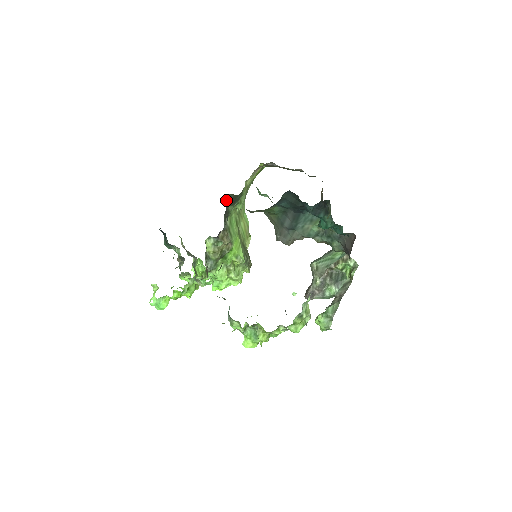
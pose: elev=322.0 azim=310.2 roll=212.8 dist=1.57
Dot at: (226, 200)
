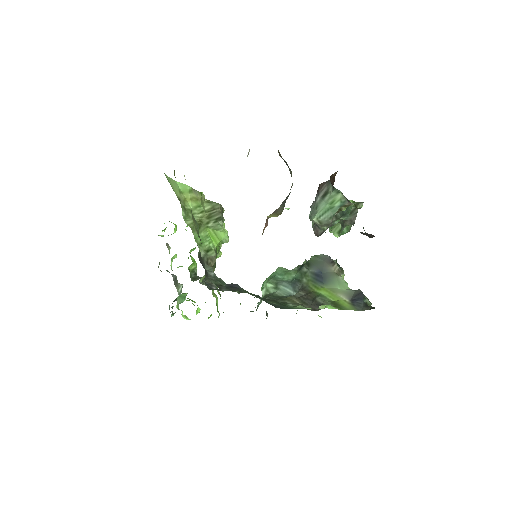
Dot at: (205, 276)
